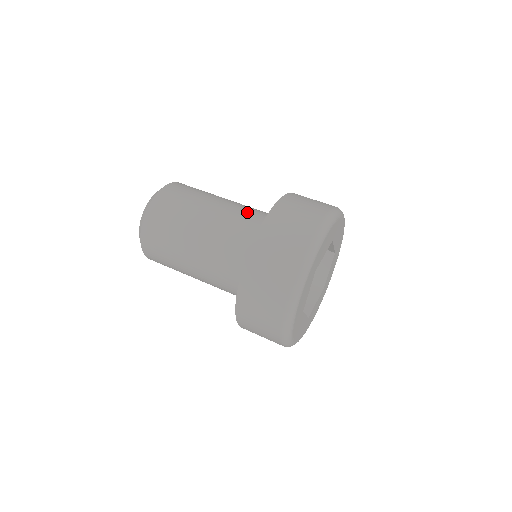
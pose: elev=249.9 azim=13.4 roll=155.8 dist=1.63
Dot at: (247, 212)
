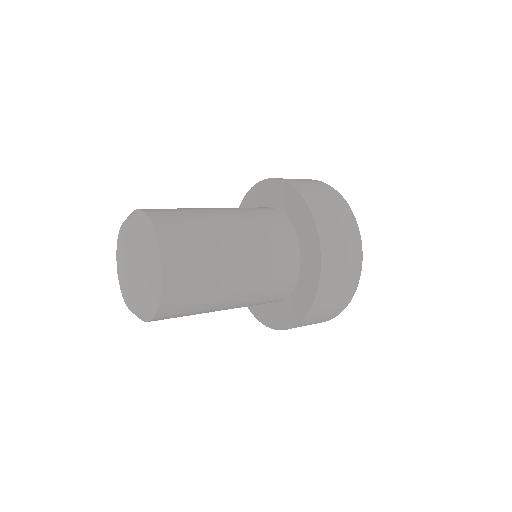
Dot at: occluded
